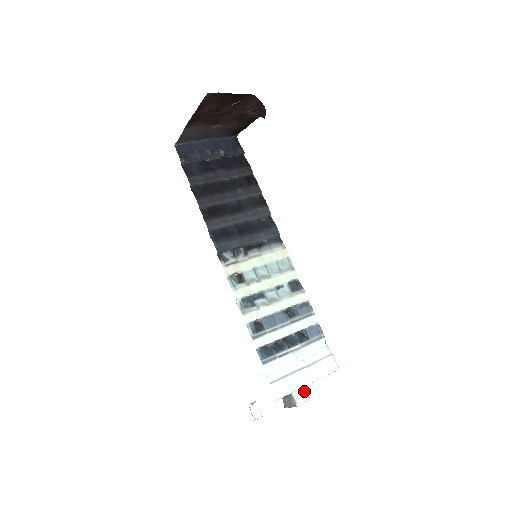
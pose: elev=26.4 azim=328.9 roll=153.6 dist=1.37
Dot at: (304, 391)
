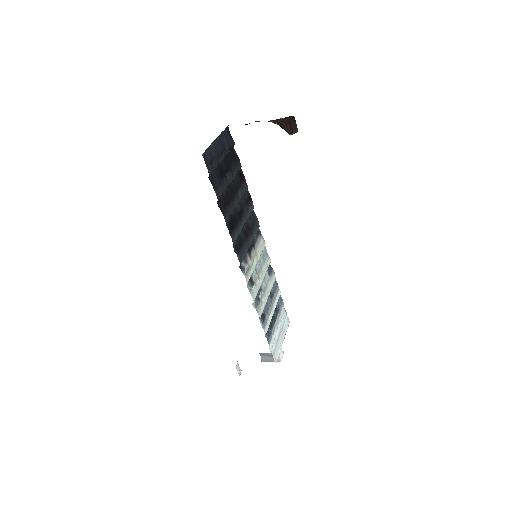
Dot at: (281, 349)
